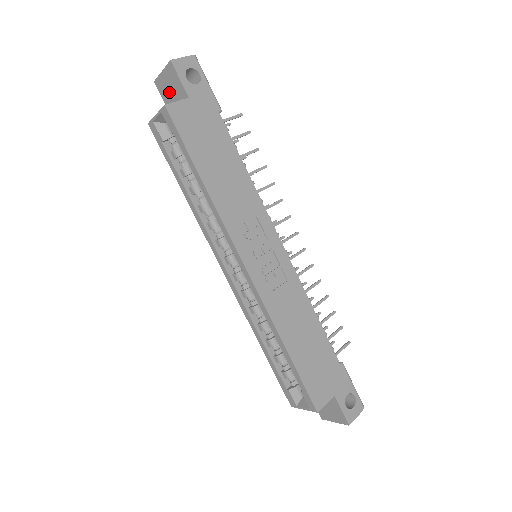
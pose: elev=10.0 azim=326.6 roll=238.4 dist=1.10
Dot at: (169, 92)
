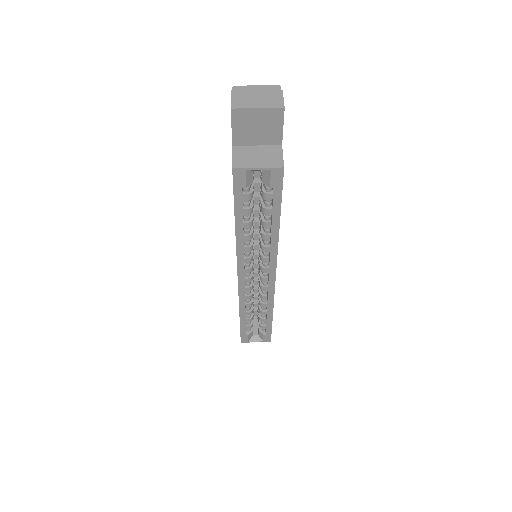
Dot at: (252, 128)
